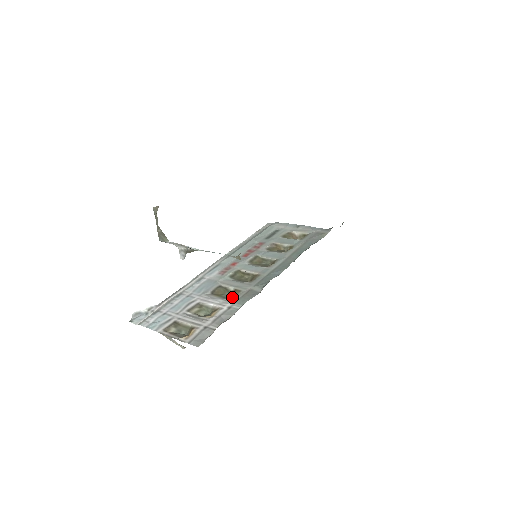
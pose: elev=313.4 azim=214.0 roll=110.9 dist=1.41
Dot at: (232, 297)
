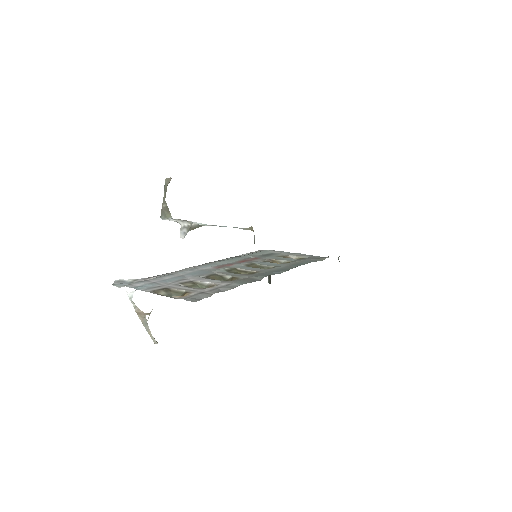
Dot at: occluded
